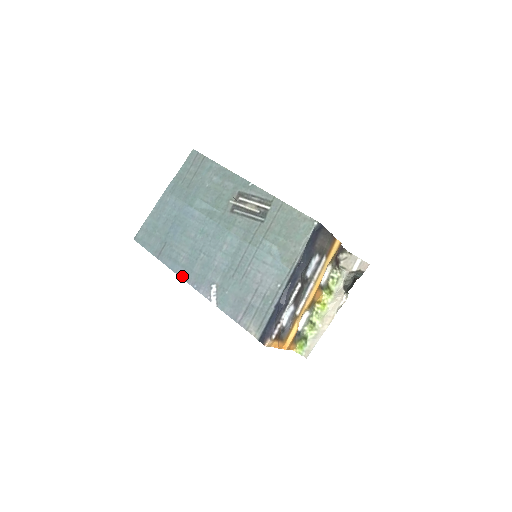
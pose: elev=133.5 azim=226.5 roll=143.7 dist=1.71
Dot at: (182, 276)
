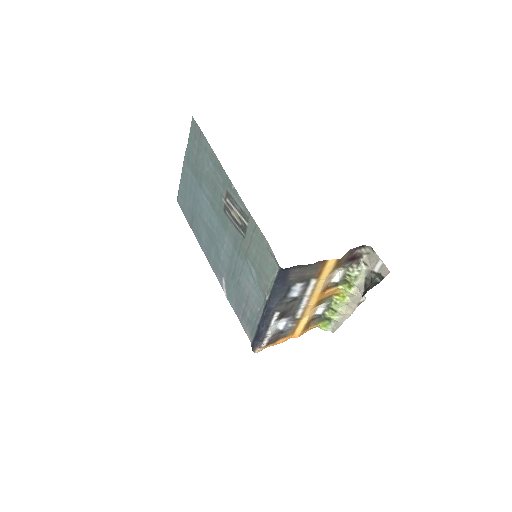
Dot at: (206, 256)
